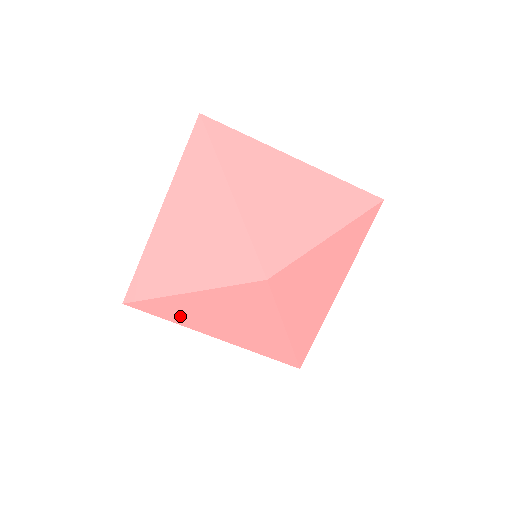
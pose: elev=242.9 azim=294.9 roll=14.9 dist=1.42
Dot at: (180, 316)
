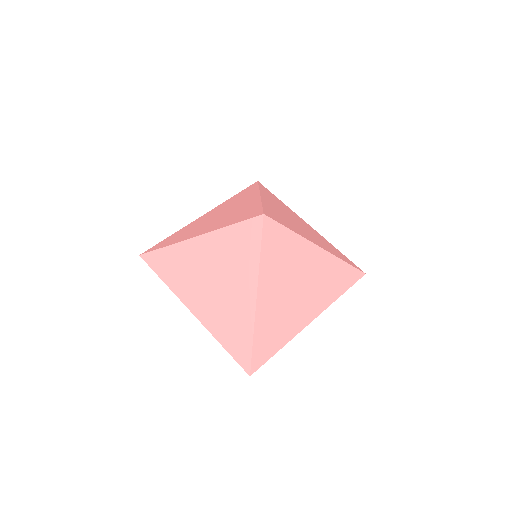
Dot at: (177, 273)
